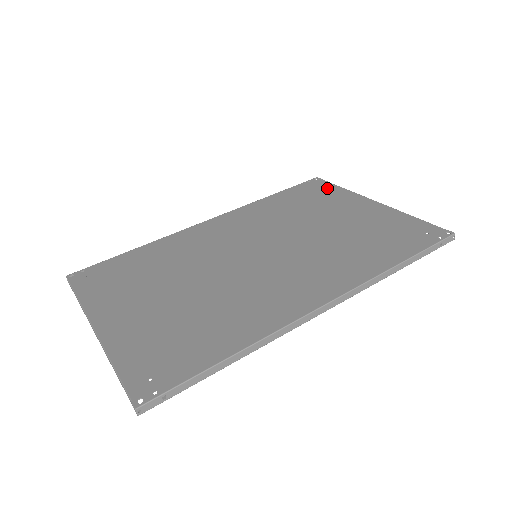
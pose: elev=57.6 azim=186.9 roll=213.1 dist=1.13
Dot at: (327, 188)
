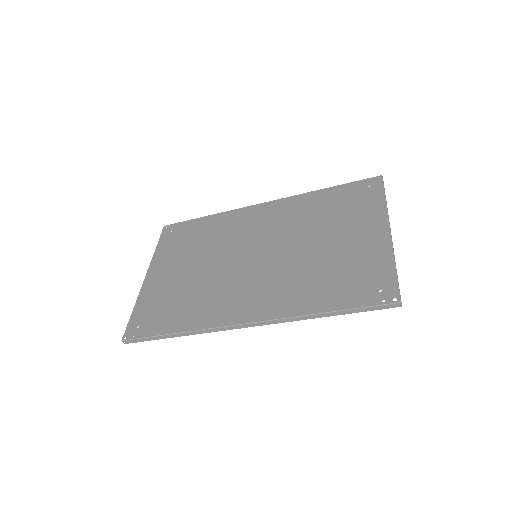
Dot at: (373, 195)
